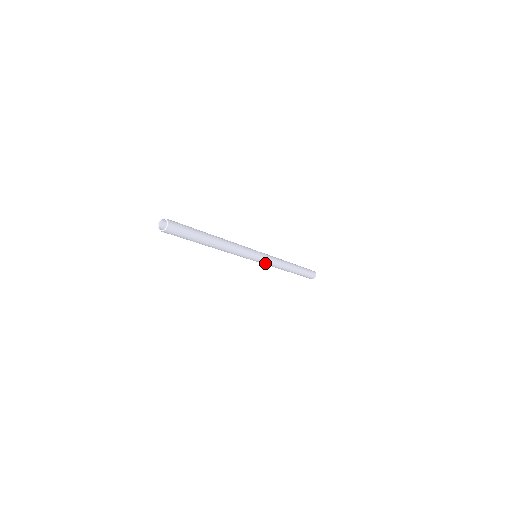
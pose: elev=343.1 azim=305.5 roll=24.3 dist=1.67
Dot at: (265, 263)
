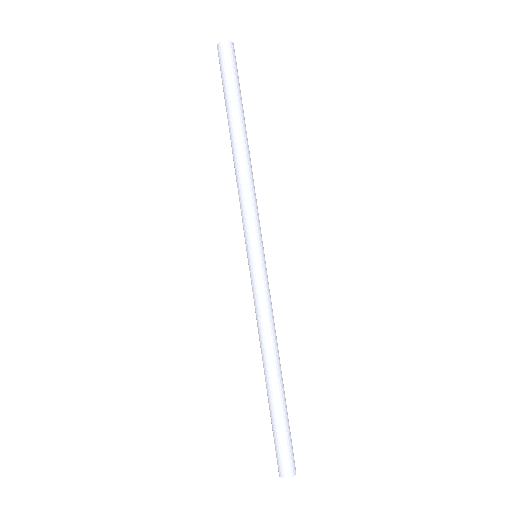
Dot at: (261, 282)
